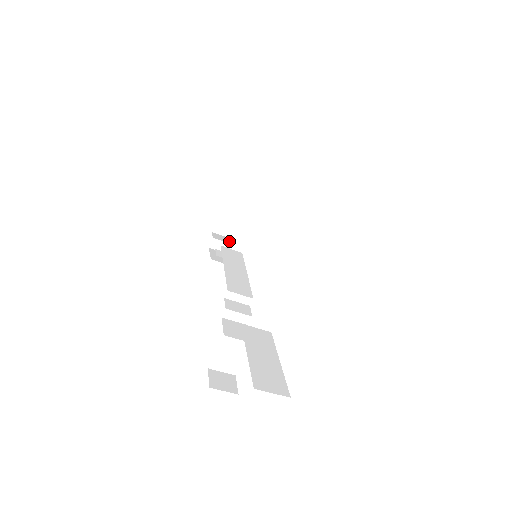
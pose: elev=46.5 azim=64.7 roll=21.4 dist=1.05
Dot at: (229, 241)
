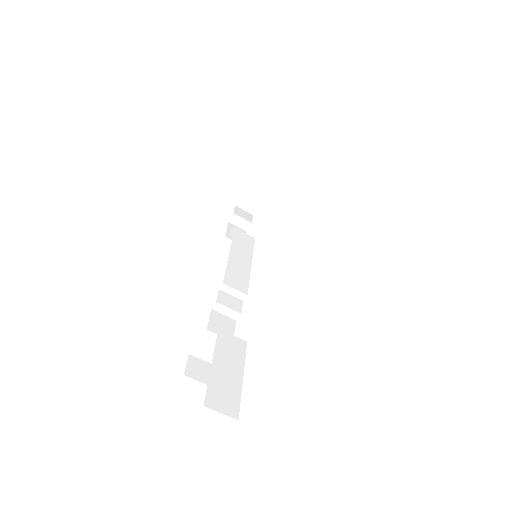
Dot at: (250, 218)
